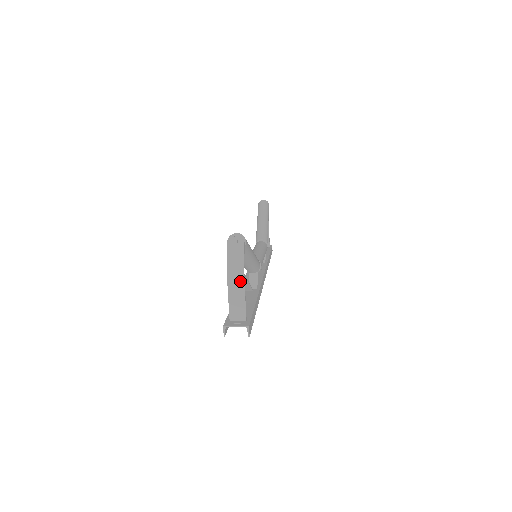
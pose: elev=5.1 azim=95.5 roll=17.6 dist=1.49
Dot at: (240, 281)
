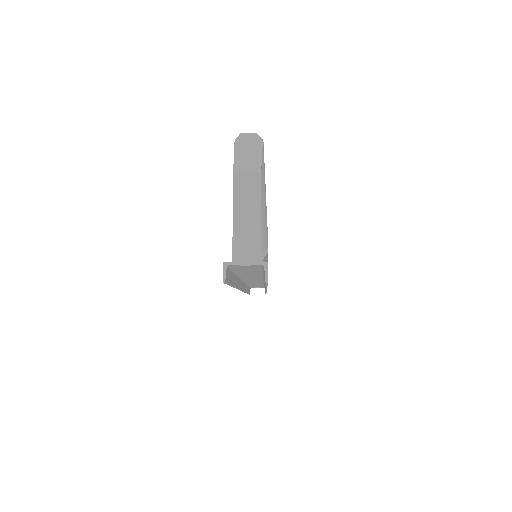
Dot at: (254, 194)
